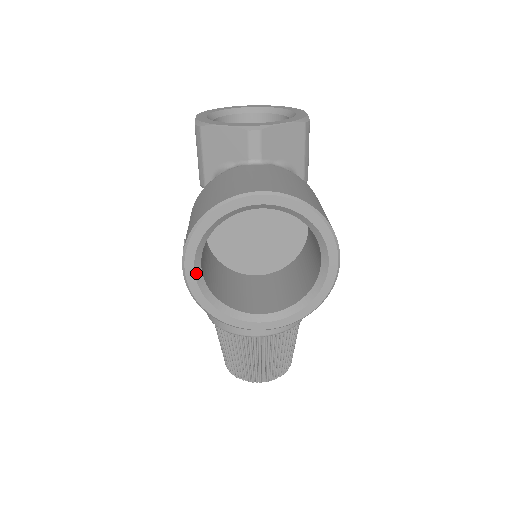
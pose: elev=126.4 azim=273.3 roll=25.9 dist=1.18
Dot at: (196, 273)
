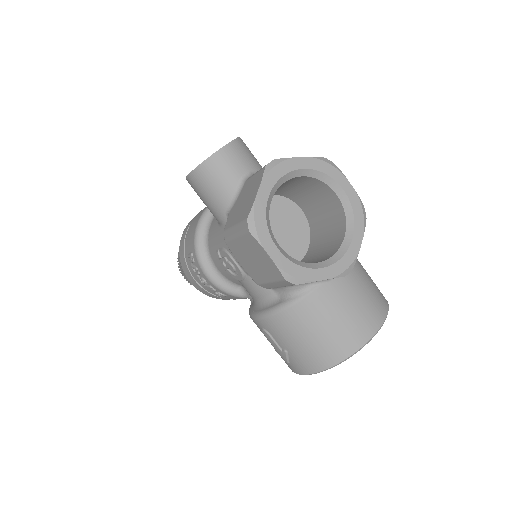
Dot at: occluded
